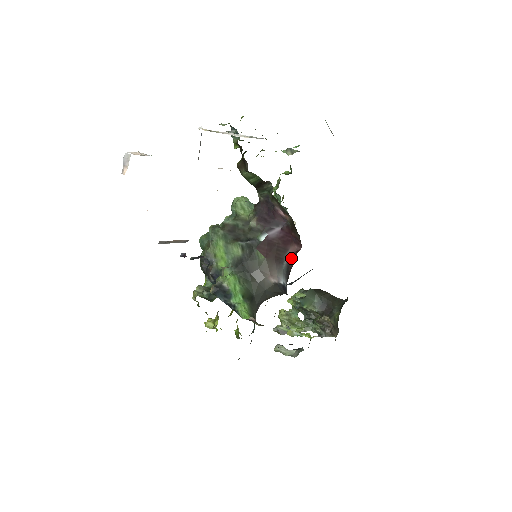
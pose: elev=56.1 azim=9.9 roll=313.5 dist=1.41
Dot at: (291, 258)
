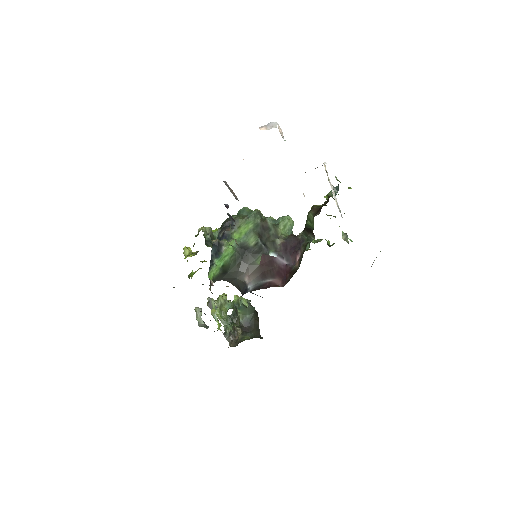
Dot at: (270, 284)
